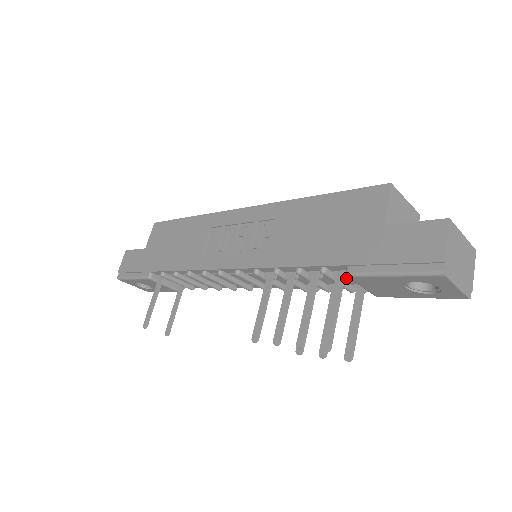
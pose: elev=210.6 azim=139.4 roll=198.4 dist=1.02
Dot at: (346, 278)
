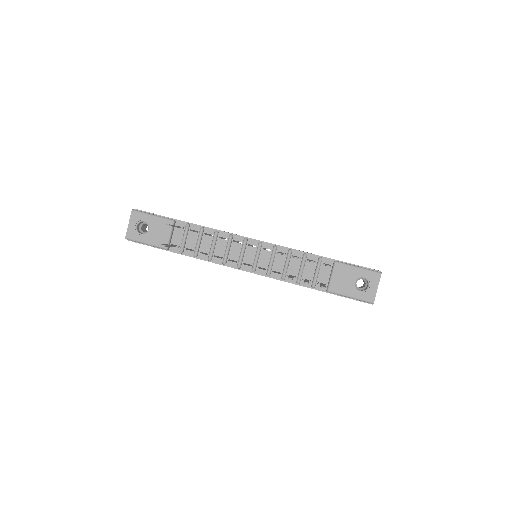
Dot at: occluded
